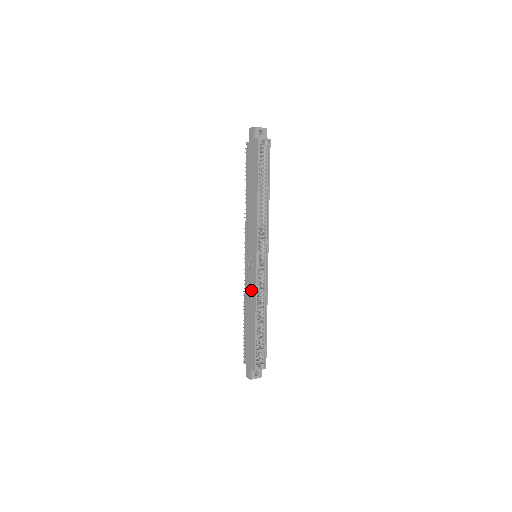
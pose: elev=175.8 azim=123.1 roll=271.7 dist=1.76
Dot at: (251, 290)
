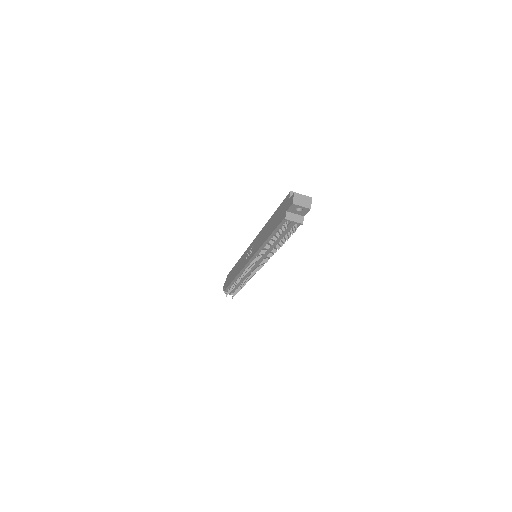
Dot at: (259, 239)
